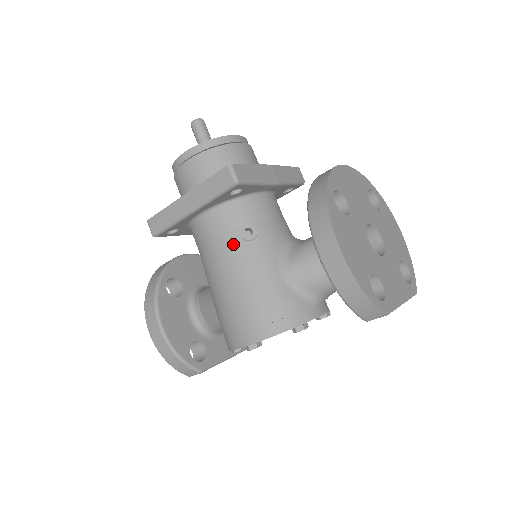
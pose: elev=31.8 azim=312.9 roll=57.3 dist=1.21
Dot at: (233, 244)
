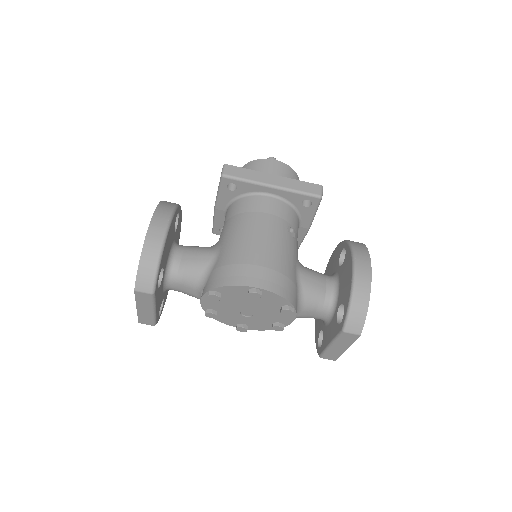
Dot at: (282, 226)
